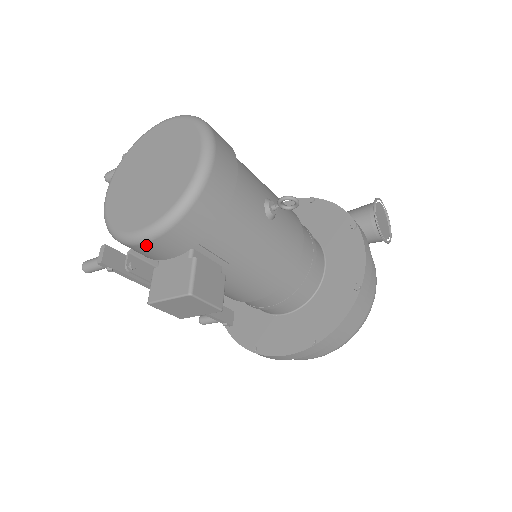
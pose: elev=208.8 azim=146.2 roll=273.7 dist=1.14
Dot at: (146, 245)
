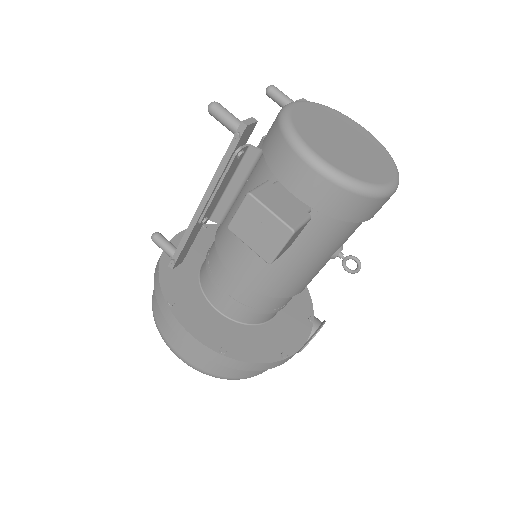
Dot at: (308, 168)
